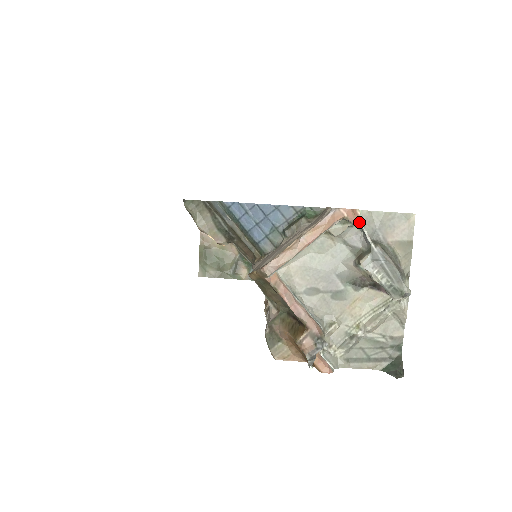
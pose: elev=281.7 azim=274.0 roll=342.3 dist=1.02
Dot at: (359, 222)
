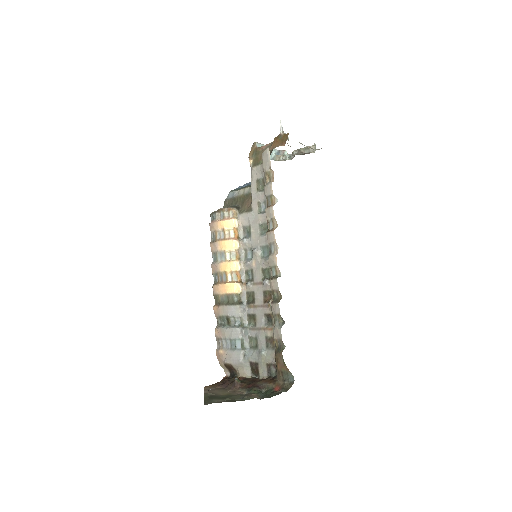
Dot at: (286, 151)
